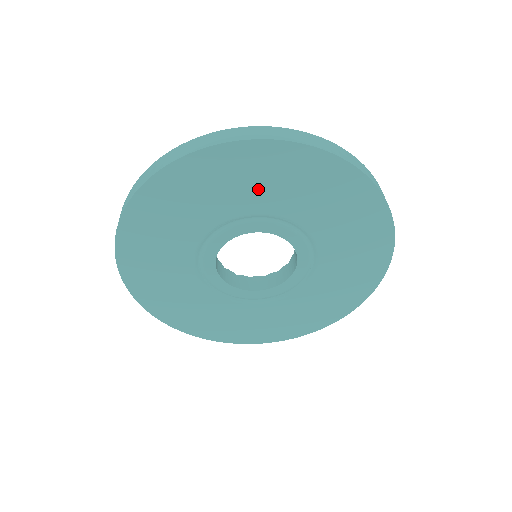
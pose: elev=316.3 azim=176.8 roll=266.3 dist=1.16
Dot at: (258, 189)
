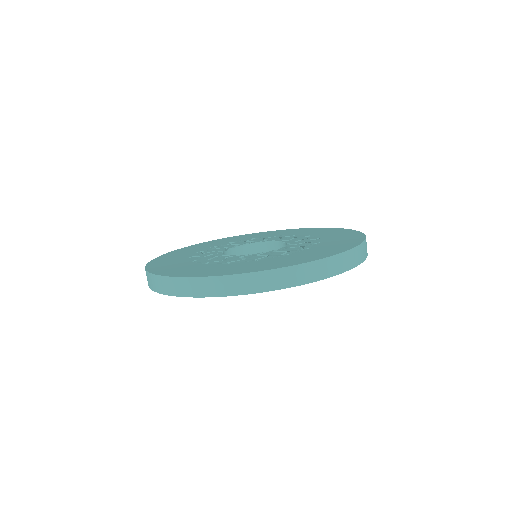
Dot at: occluded
